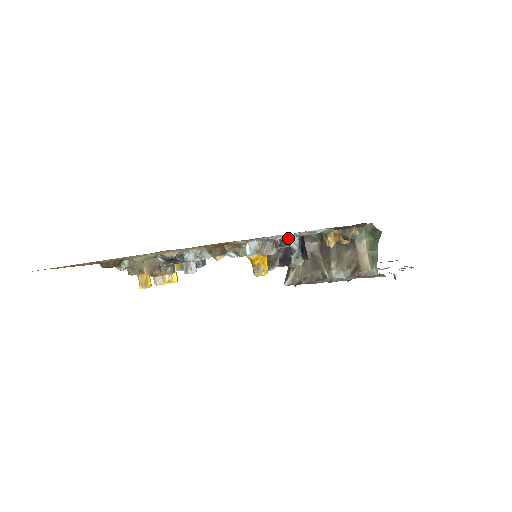
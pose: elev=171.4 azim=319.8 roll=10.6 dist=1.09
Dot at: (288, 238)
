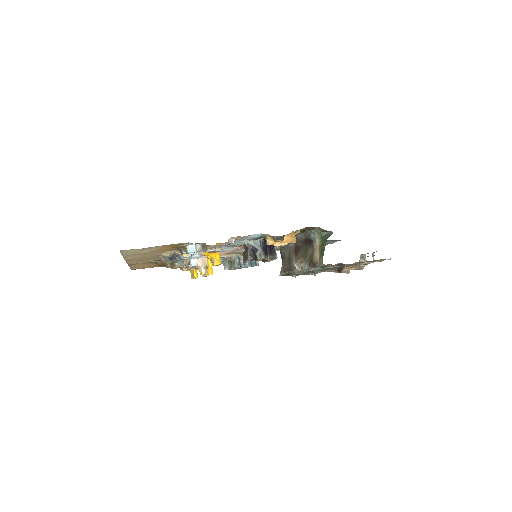
Dot at: (253, 242)
